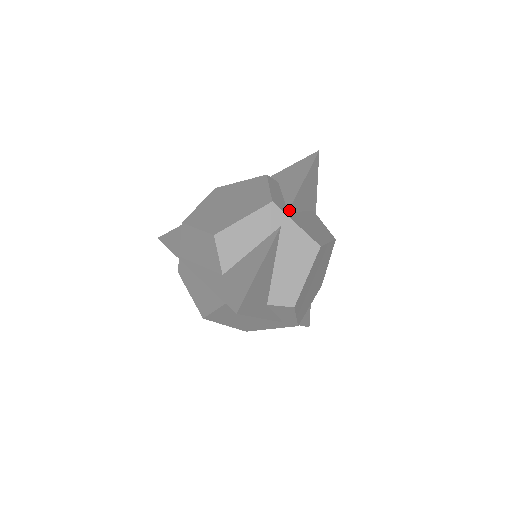
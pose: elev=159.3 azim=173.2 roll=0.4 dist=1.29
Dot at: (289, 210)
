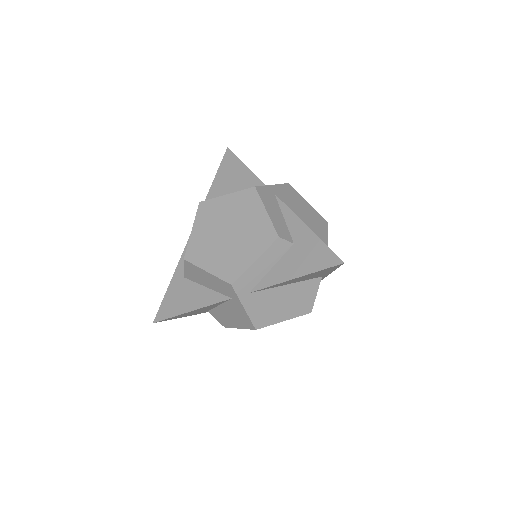
Dot at: (252, 292)
